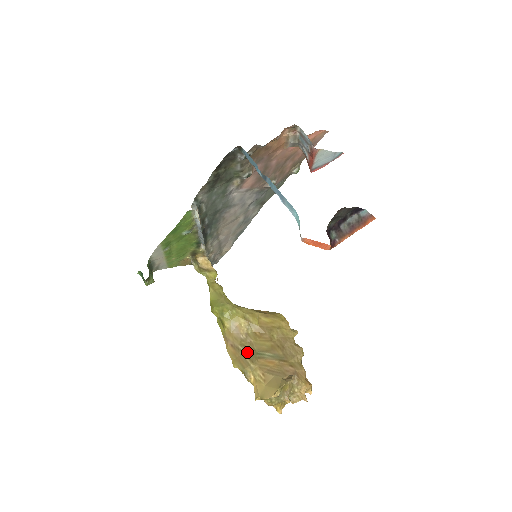
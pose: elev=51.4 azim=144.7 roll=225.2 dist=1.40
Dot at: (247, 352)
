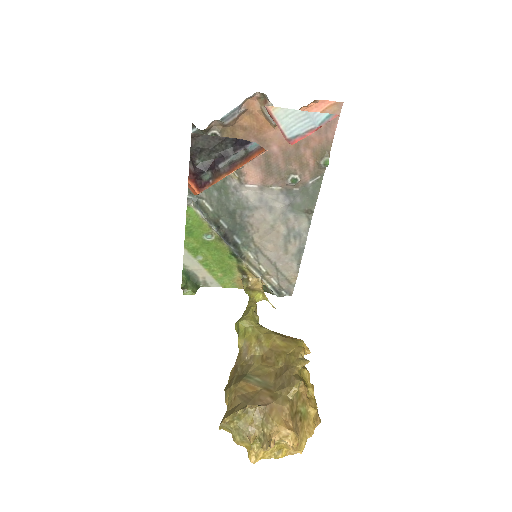
Dot at: (240, 374)
